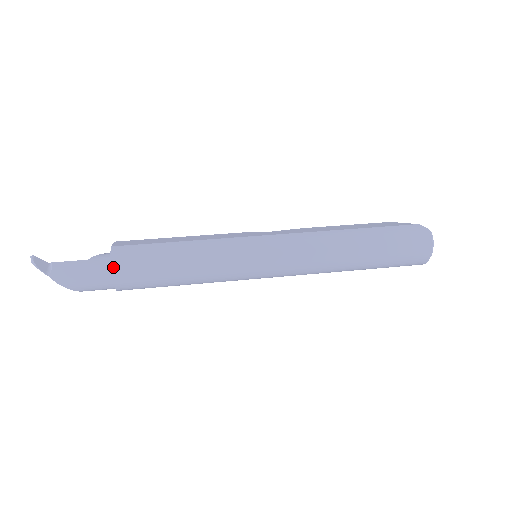
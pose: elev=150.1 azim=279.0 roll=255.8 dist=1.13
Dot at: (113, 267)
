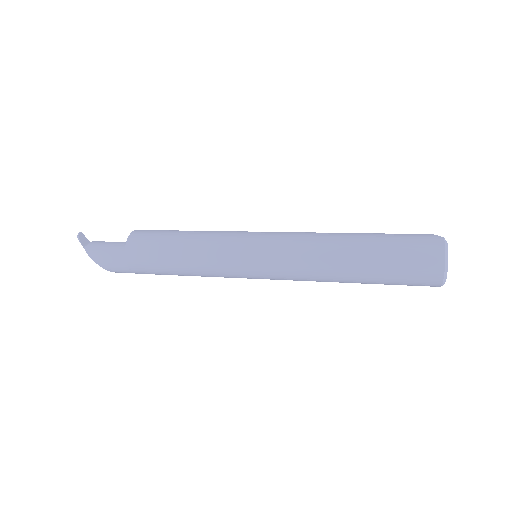
Dot at: (128, 241)
